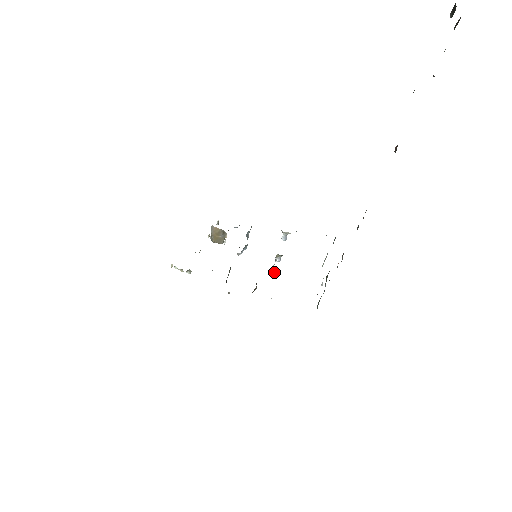
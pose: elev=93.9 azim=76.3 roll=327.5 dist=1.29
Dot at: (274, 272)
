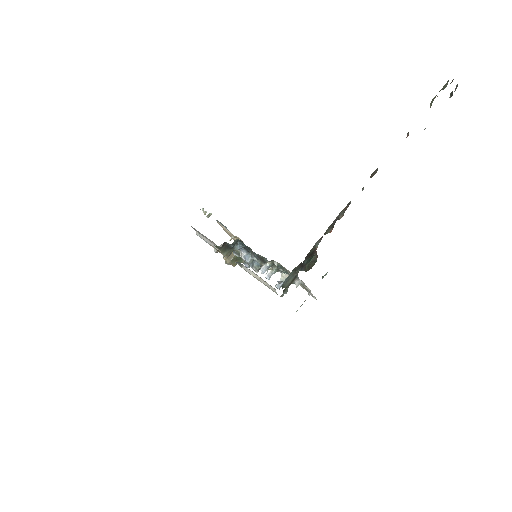
Dot at: (261, 269)
